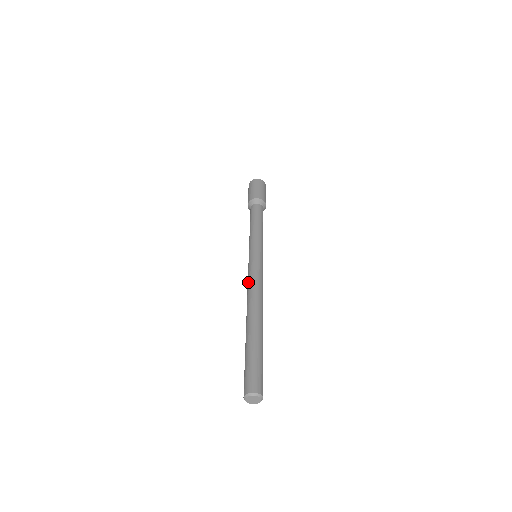
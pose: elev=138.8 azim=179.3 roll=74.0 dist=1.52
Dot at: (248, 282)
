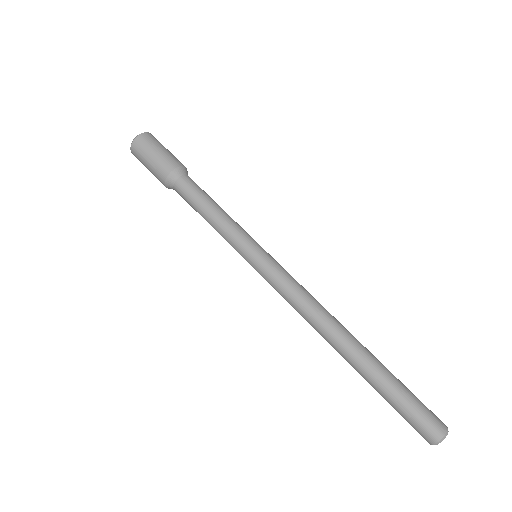
Dot at: occluded
